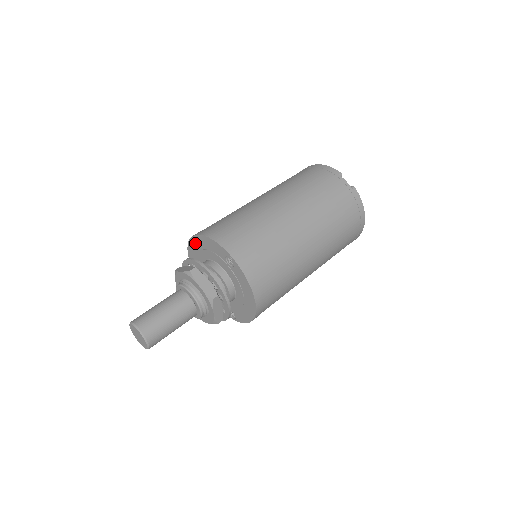
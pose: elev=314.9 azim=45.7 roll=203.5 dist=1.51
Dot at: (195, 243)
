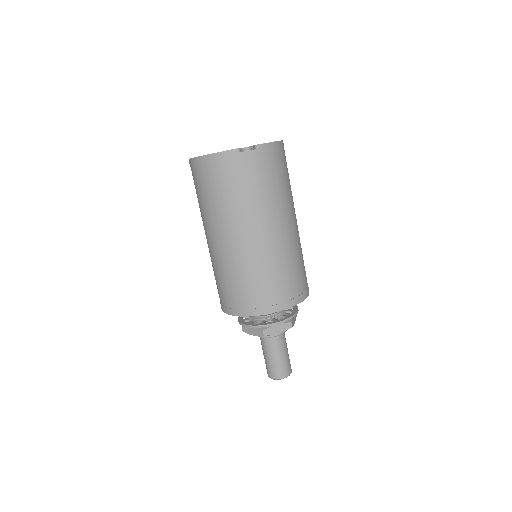
Dot at: occluded
